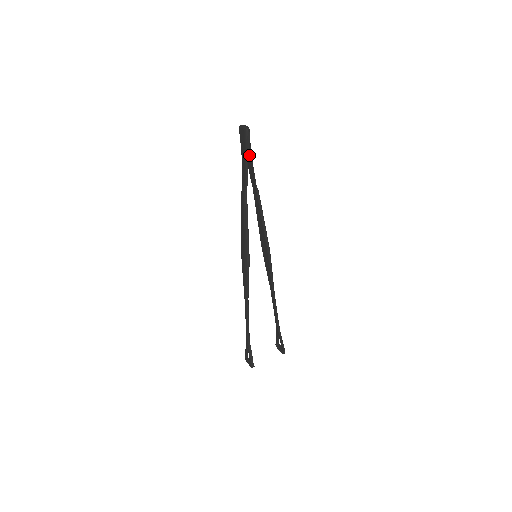
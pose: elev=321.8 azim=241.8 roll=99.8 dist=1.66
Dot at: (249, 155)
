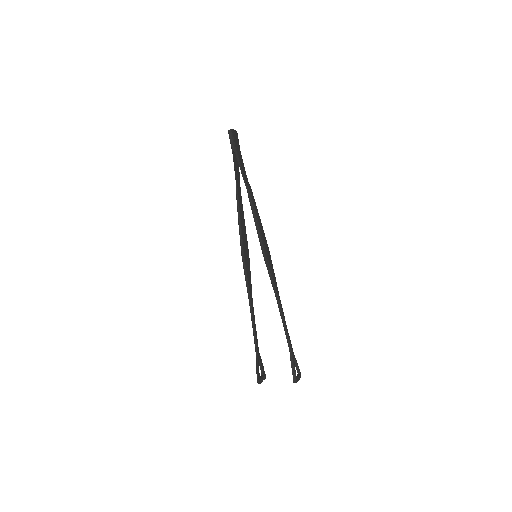
Dot at: (237, 155)
